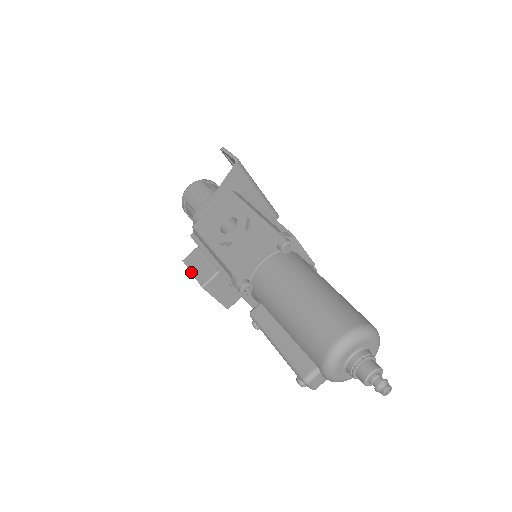
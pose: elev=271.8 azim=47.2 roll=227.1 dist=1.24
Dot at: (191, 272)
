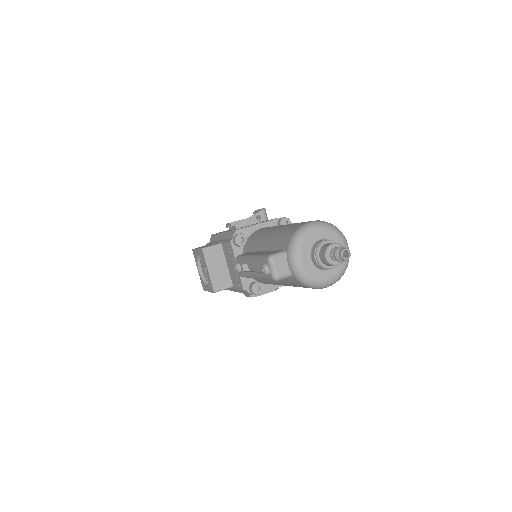
Dot at: (197, 248)
